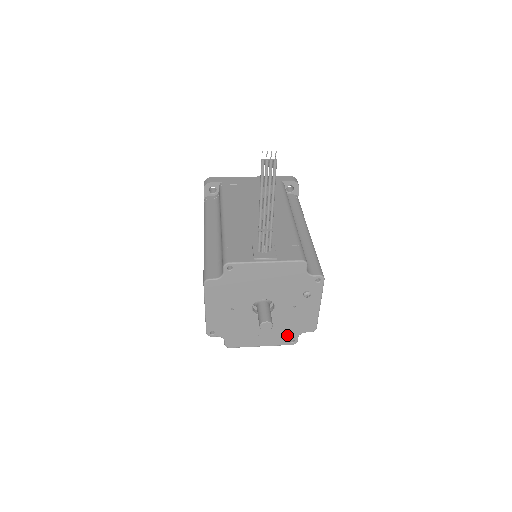
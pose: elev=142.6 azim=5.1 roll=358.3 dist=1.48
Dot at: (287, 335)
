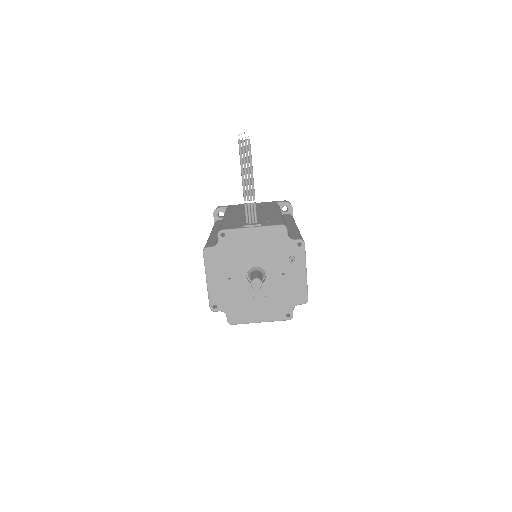
Dot at: (282, 308)
